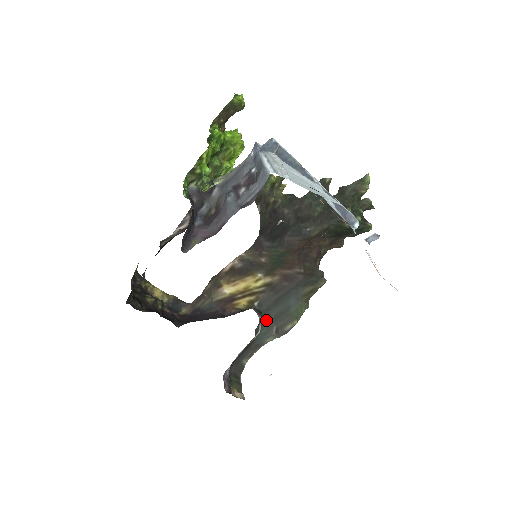
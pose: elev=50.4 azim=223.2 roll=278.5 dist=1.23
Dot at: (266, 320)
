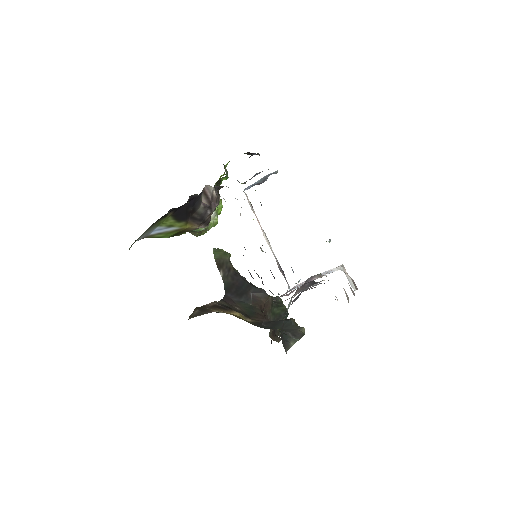
Dot at: (277, 329)
